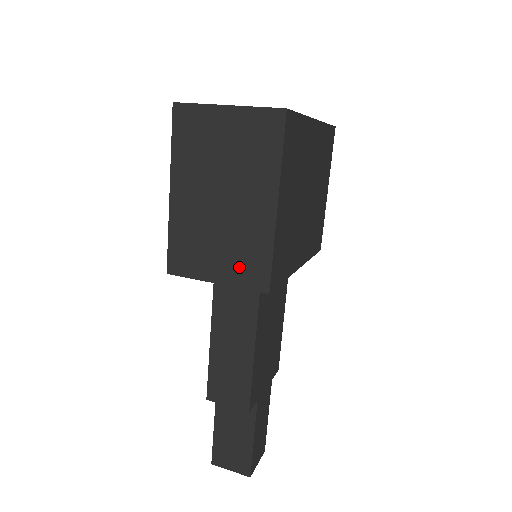
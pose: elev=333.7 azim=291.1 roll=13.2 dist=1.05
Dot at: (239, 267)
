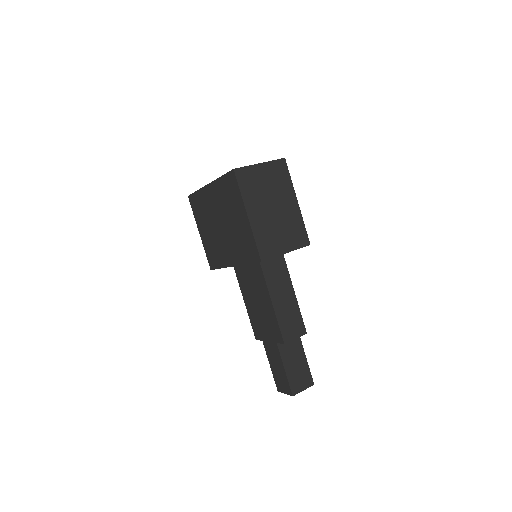
Dot at: (294, 239)
